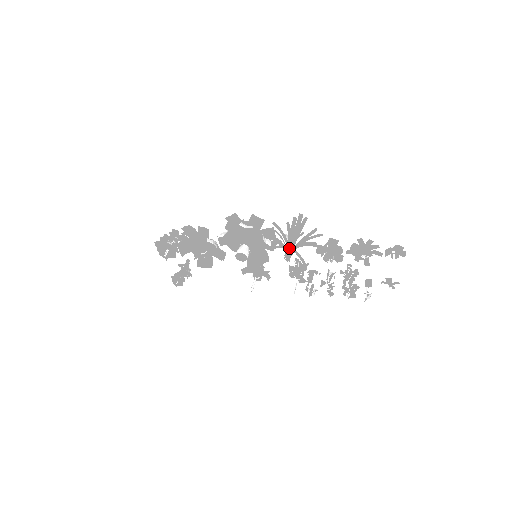
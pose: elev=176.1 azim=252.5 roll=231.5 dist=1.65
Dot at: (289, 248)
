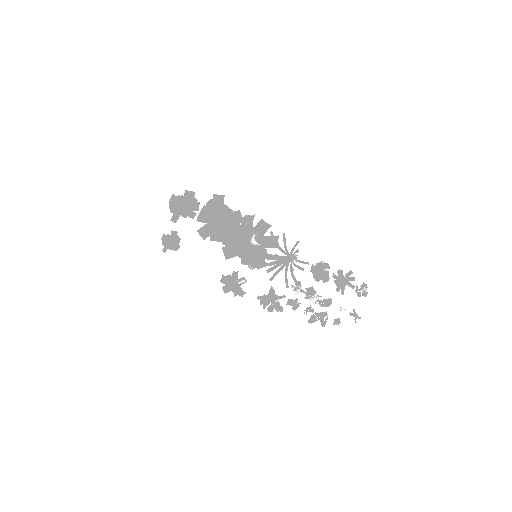
Dot at: occluded
